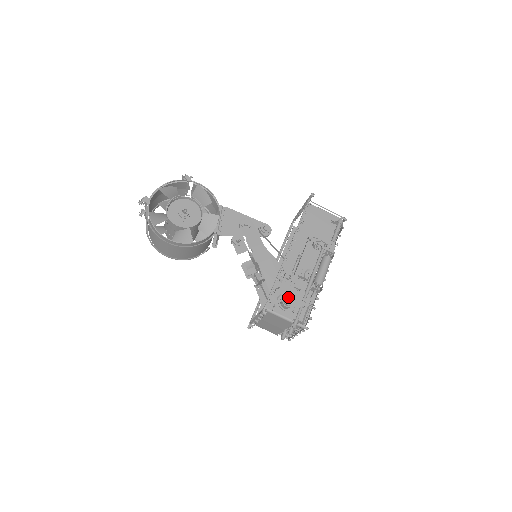
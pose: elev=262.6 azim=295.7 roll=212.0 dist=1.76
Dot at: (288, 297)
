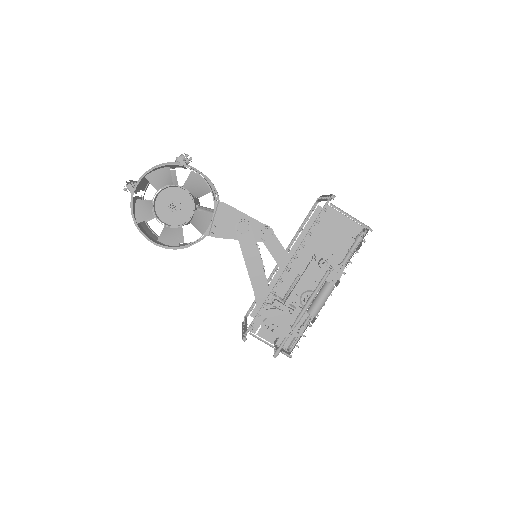
Dot at: (273, 327)
